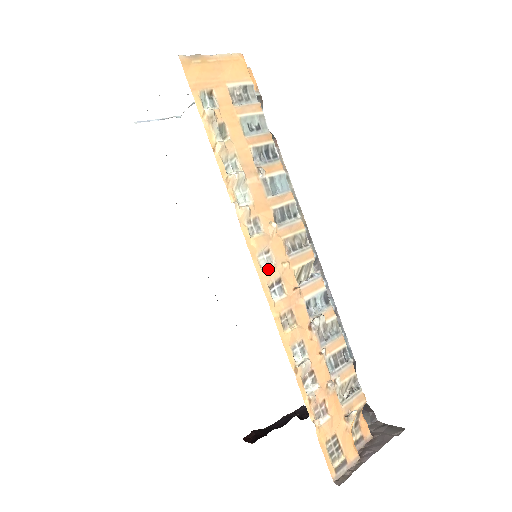
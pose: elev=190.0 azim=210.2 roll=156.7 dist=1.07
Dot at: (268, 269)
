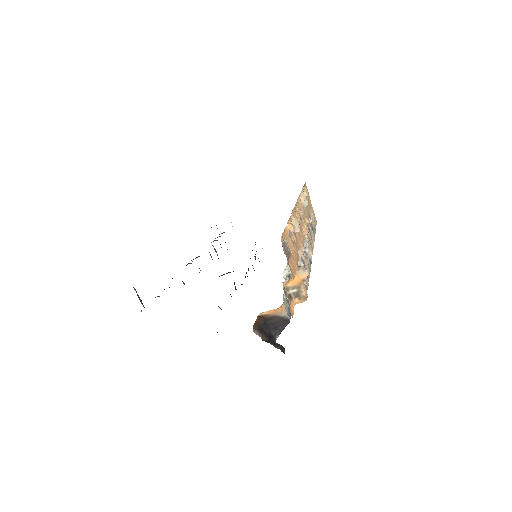
Dot at: occluded
